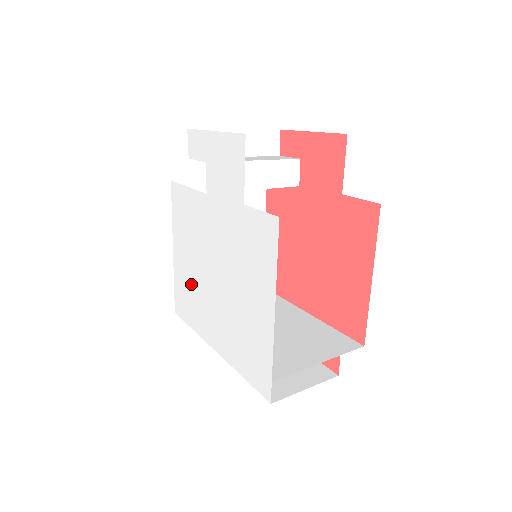
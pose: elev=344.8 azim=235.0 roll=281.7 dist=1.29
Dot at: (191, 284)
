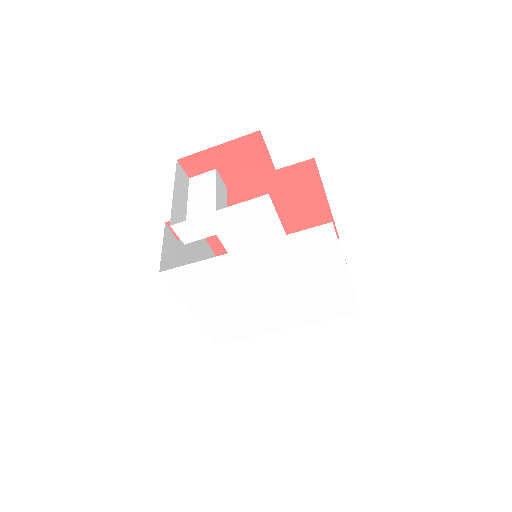
Dot at: (234, 316)
